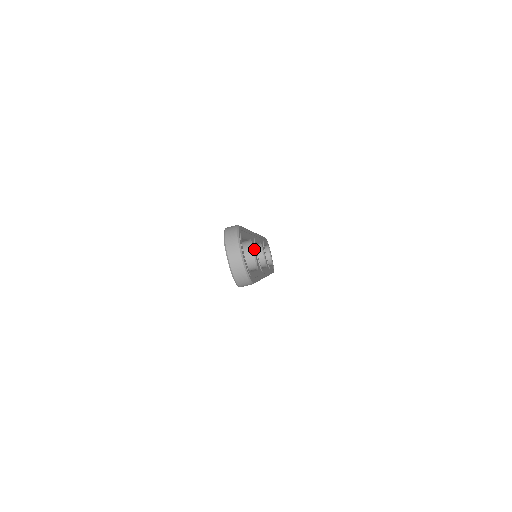
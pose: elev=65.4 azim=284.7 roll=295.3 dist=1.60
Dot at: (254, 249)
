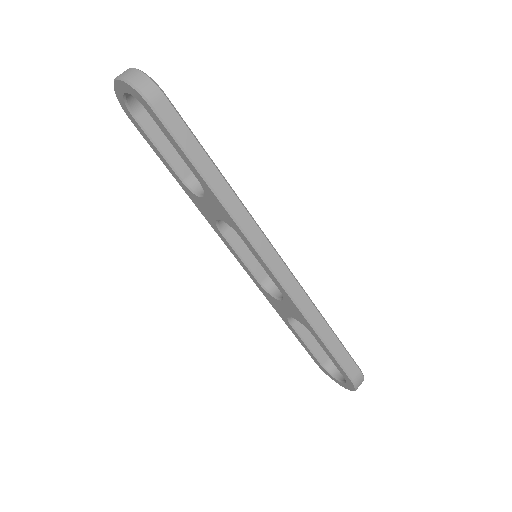
Dot at: occluded
